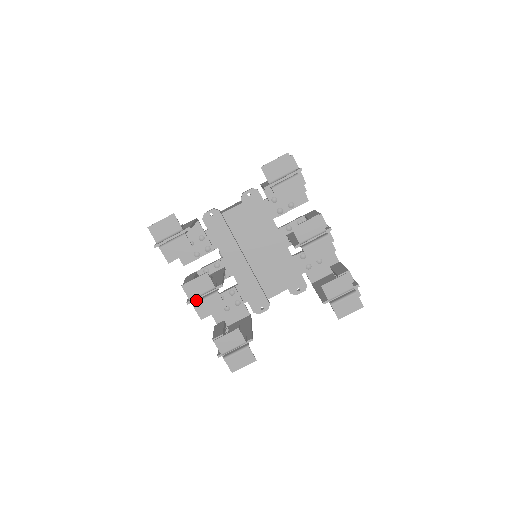
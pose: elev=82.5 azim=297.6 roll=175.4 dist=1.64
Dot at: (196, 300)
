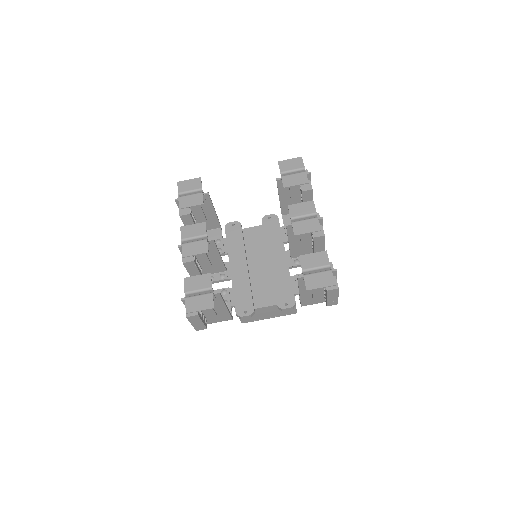
Dot at: occluded
